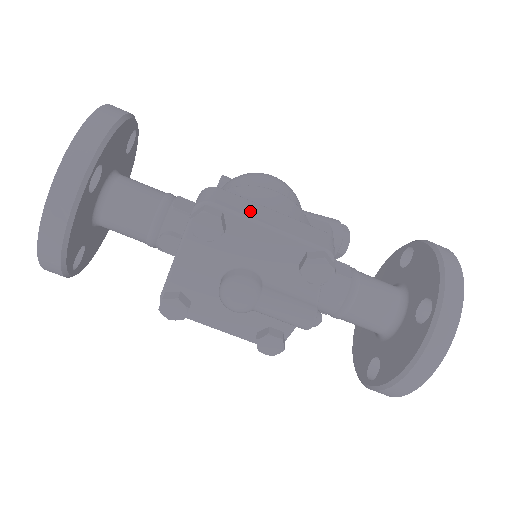
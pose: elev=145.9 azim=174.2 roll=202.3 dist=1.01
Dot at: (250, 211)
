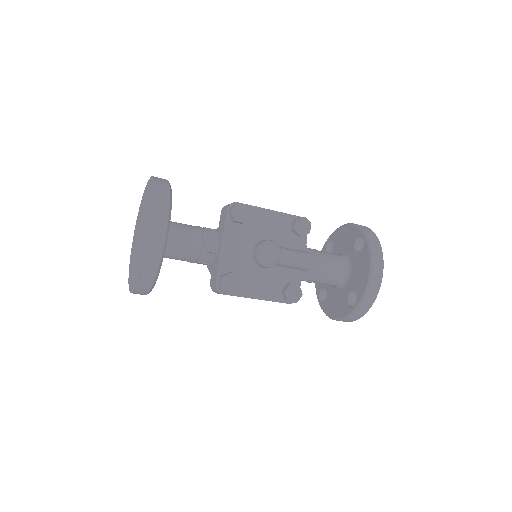
Dot at: occluded
